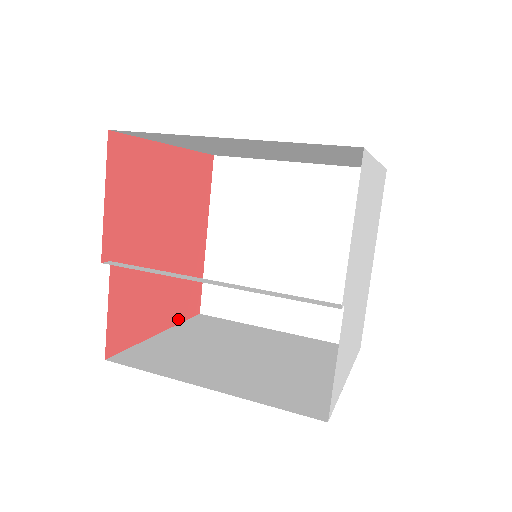
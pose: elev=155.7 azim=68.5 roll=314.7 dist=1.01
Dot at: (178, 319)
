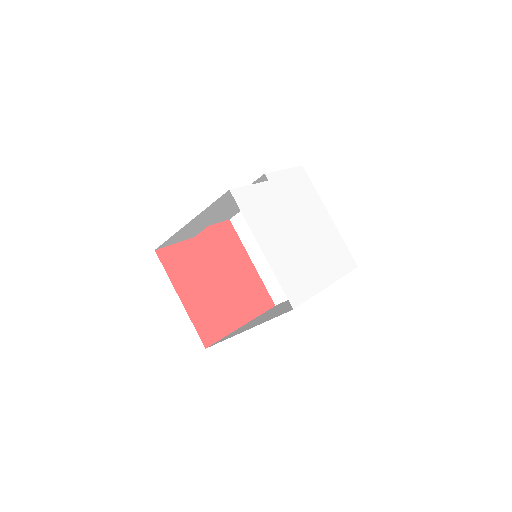
Dot at: (193, 318)
